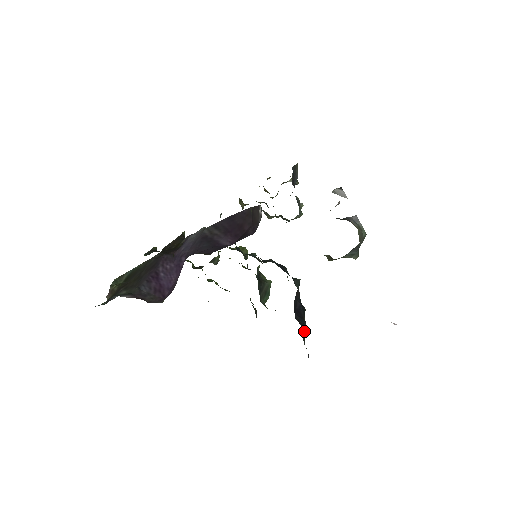
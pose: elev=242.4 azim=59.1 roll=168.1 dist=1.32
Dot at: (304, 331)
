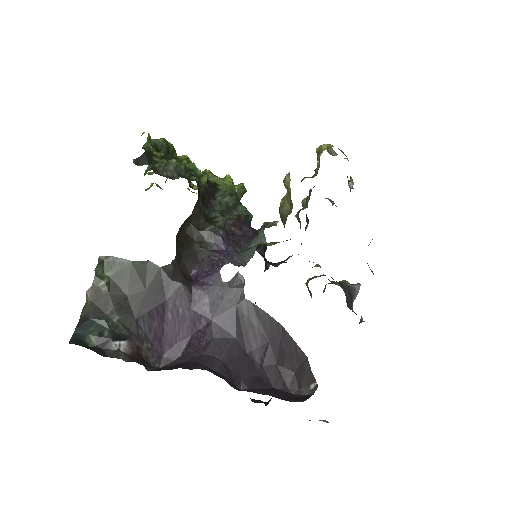
Dot at: occluded
